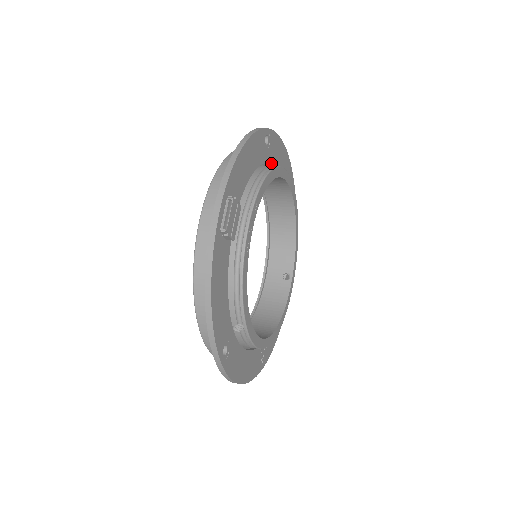
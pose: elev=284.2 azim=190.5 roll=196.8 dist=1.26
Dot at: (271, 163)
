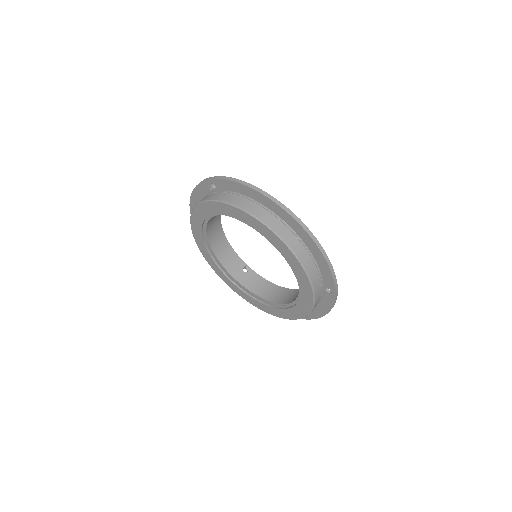
Dot at: occluded
